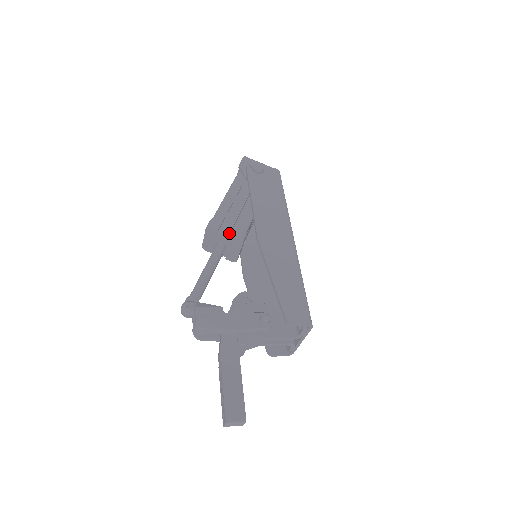
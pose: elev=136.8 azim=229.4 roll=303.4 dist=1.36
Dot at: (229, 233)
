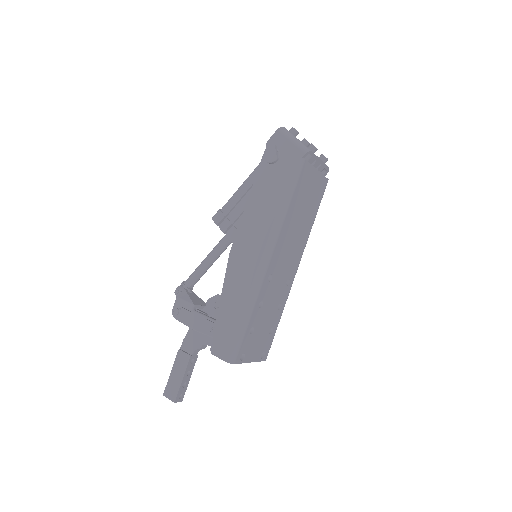
Dot at: (224, 231)
